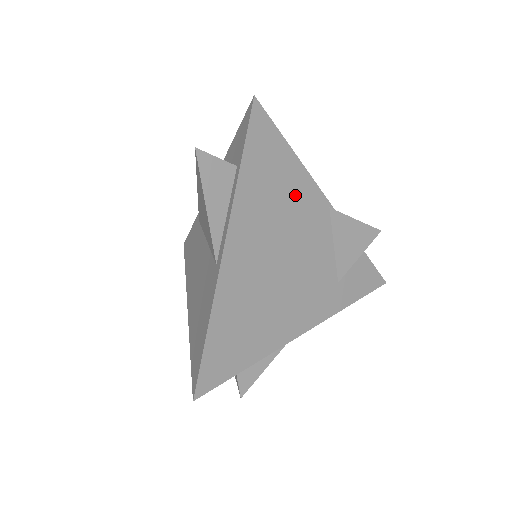
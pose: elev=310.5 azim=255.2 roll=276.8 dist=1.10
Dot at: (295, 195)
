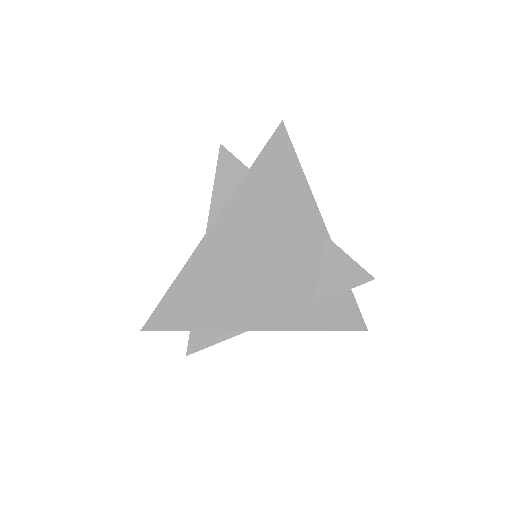
Dot at: (294, 211)
